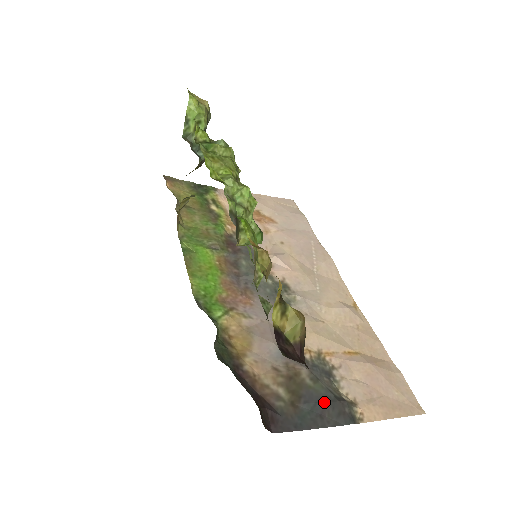
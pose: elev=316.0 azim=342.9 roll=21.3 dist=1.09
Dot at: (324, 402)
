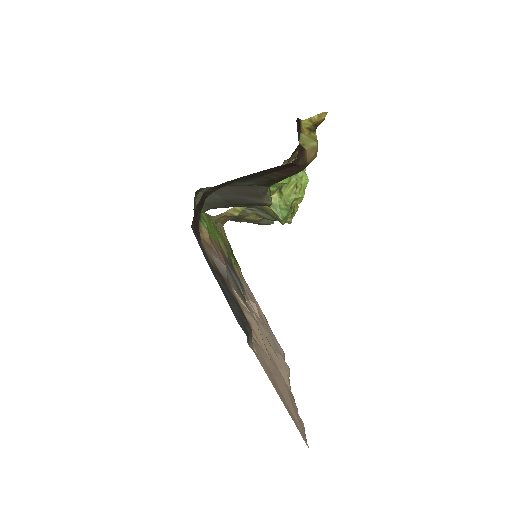
Dot at: occluded
